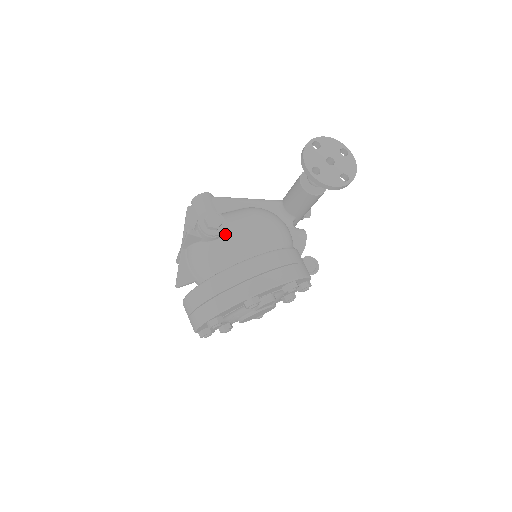
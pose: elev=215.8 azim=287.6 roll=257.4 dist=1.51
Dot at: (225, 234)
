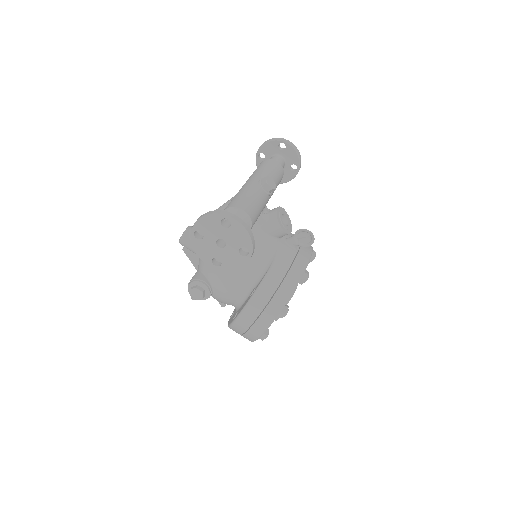
Dot at: (213, 289)
